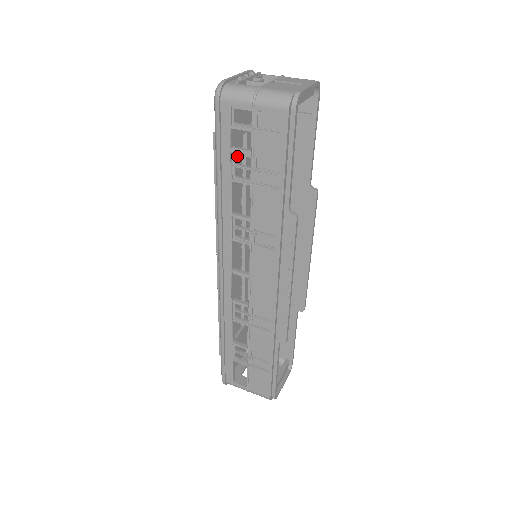
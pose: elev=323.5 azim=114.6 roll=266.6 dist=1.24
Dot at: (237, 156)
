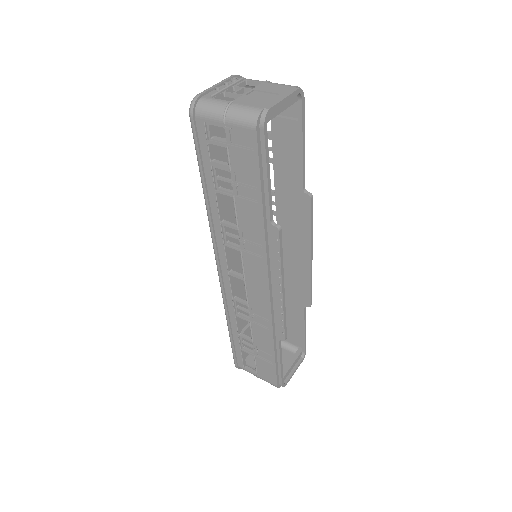
Dot at: occluded
